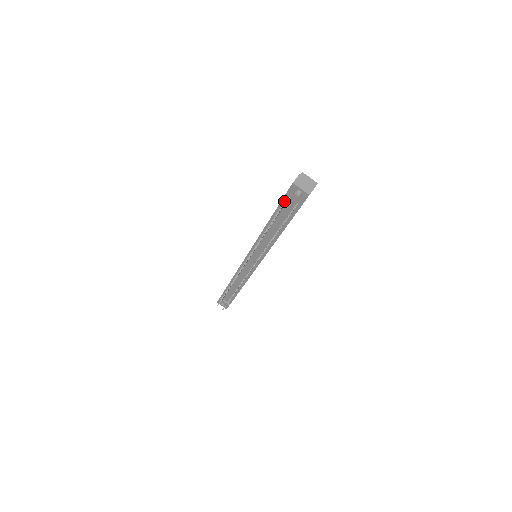
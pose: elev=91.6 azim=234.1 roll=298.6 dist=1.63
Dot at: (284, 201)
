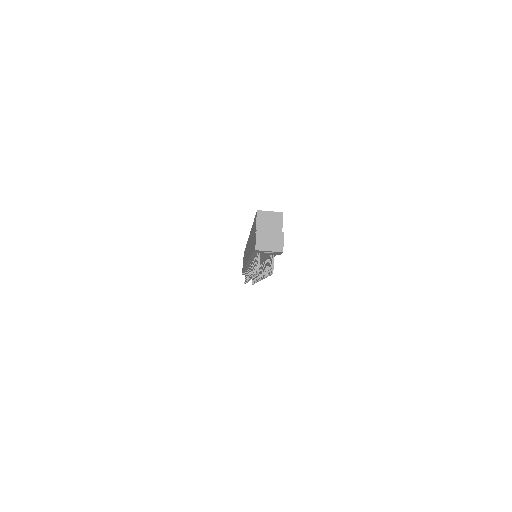
Dot at: occluded
